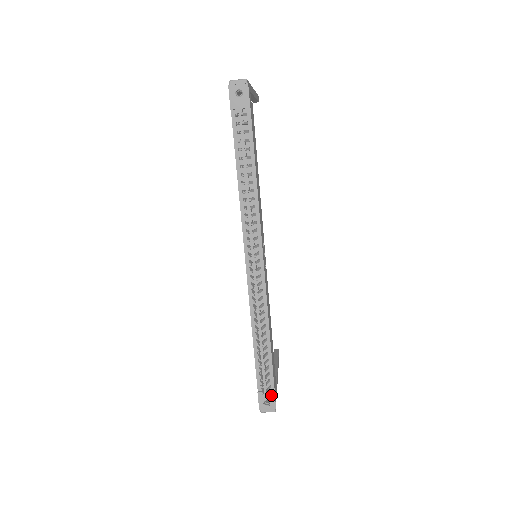
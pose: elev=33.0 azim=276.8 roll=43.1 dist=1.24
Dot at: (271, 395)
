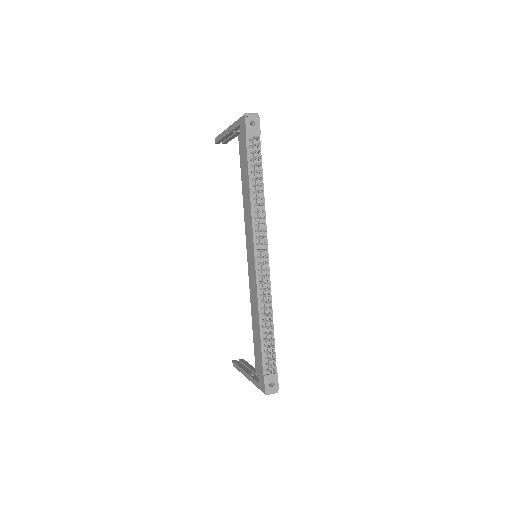
Dot at: (275, 376)
